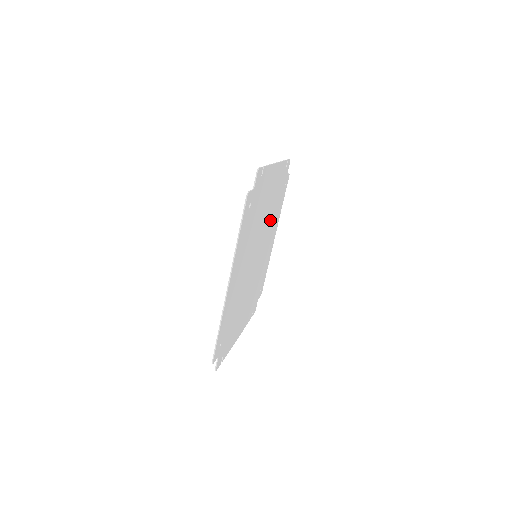
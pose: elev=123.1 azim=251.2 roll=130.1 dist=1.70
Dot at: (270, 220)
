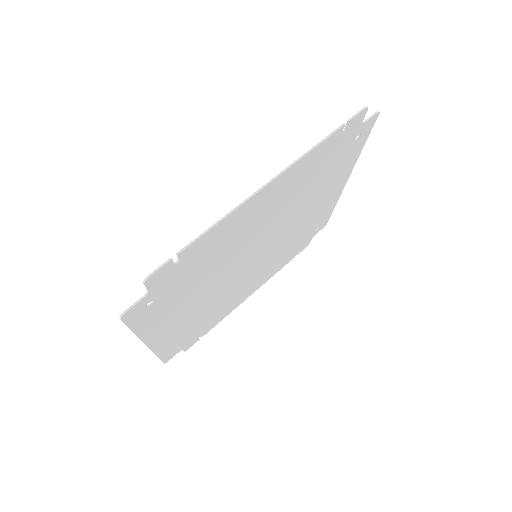
Dot at: (298, 205)
